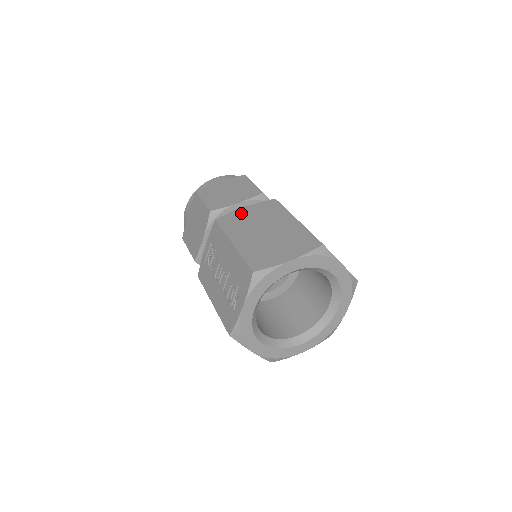
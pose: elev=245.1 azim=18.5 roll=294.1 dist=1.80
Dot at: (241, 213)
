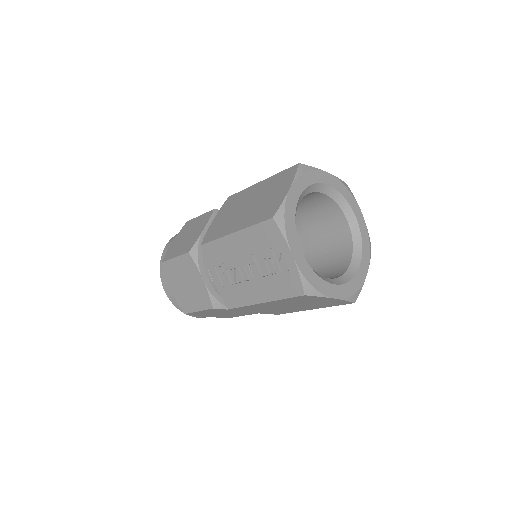
Dot at: (215, 224)
